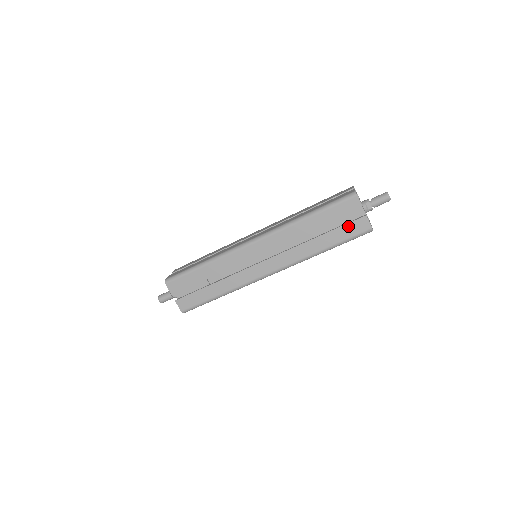
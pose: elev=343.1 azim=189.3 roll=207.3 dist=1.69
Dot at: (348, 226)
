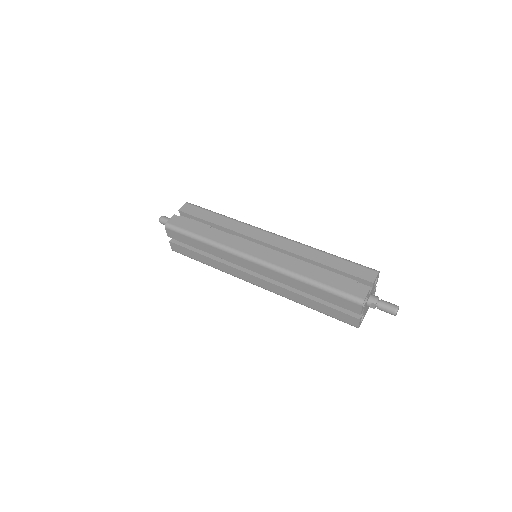
Dot at: (339, 313)
